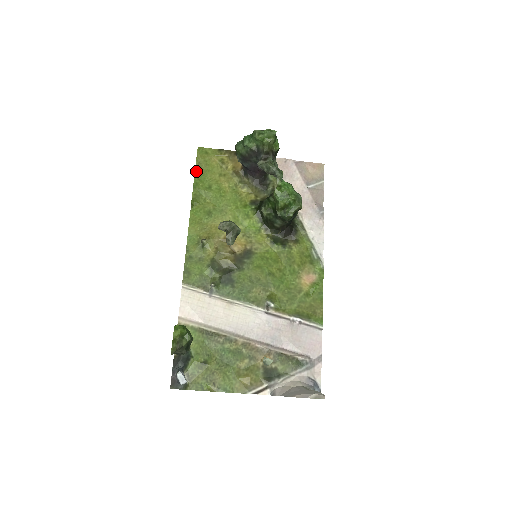
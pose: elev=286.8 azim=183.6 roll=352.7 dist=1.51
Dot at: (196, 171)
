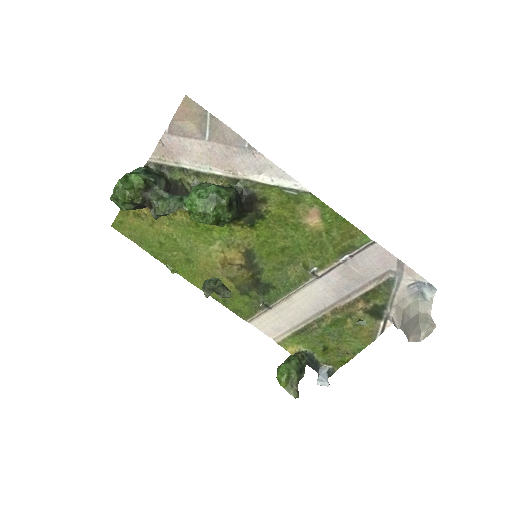
Dot at: (138, 244)
